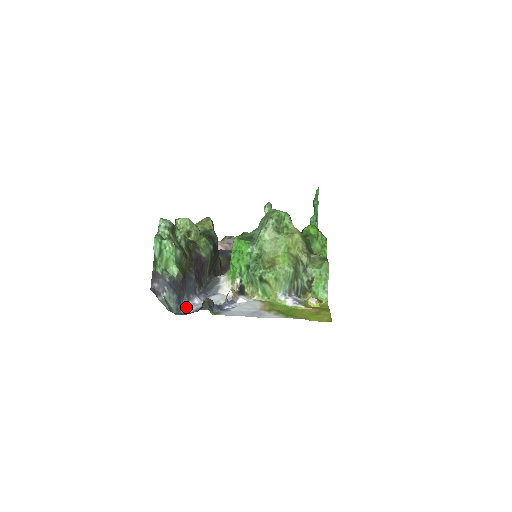
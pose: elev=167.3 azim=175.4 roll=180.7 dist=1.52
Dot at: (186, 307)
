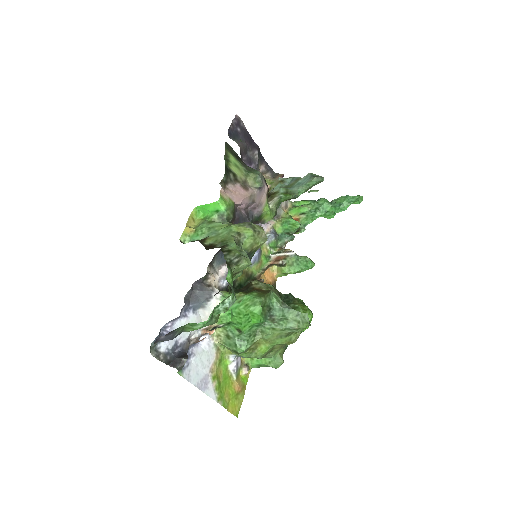
Dot at: (164, 326)
